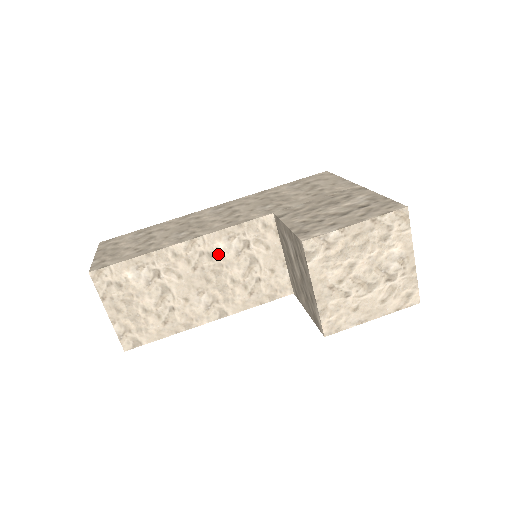
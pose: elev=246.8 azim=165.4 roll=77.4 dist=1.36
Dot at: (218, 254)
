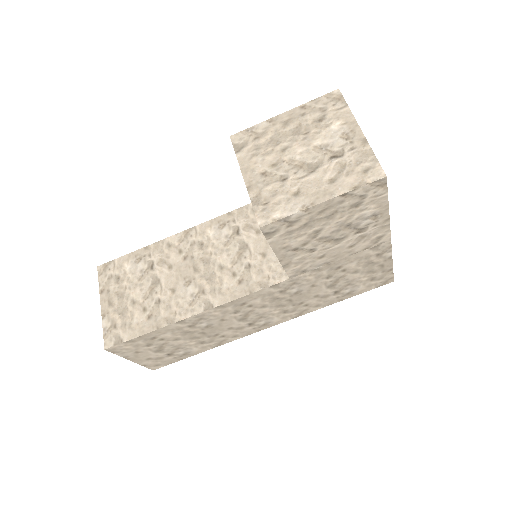
Dot at: (208, 242)
